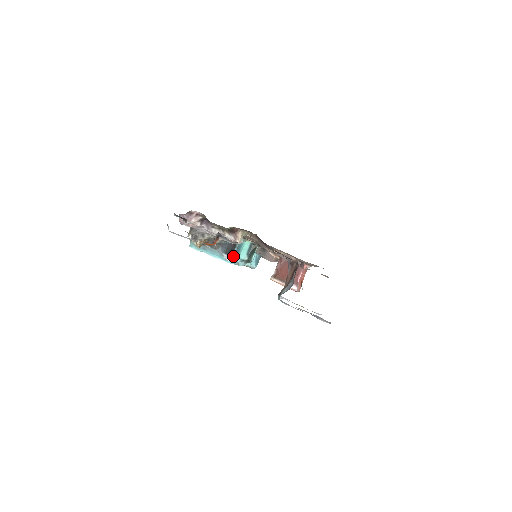
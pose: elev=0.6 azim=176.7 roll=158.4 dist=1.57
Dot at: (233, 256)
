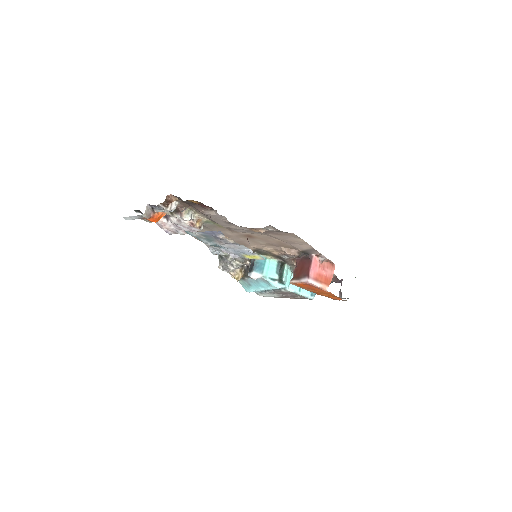
Dot at: (253, 271)
